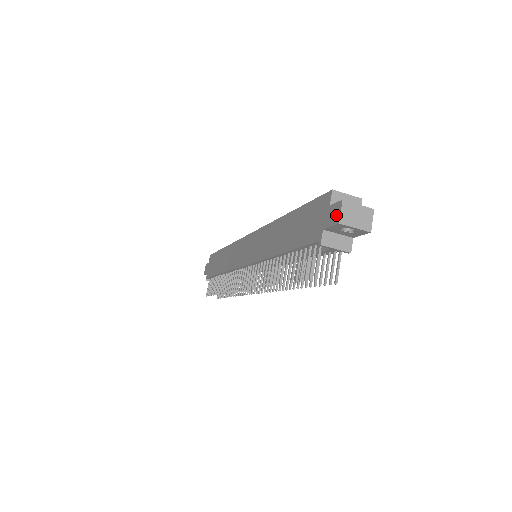
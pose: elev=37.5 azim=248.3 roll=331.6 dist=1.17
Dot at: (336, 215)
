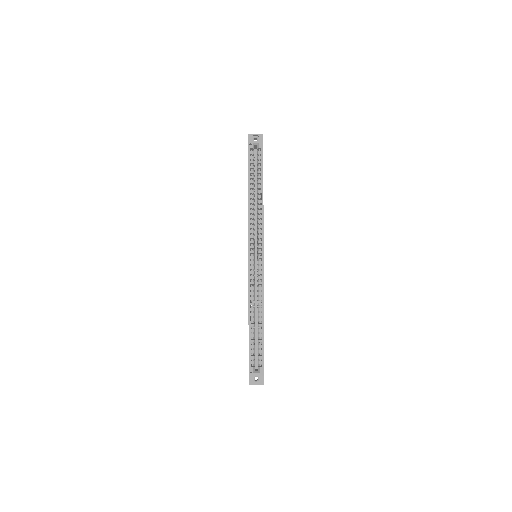
Dot at: occluded
